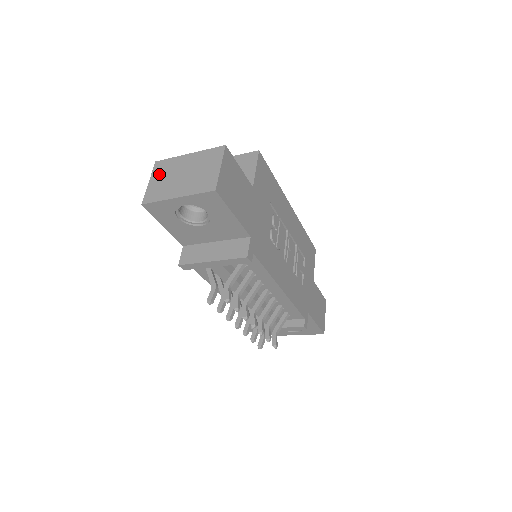
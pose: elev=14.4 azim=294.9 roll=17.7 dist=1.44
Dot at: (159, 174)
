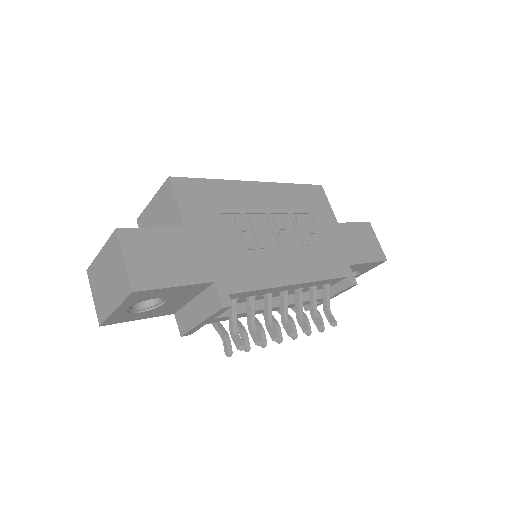
Dot at: (94, 286)
